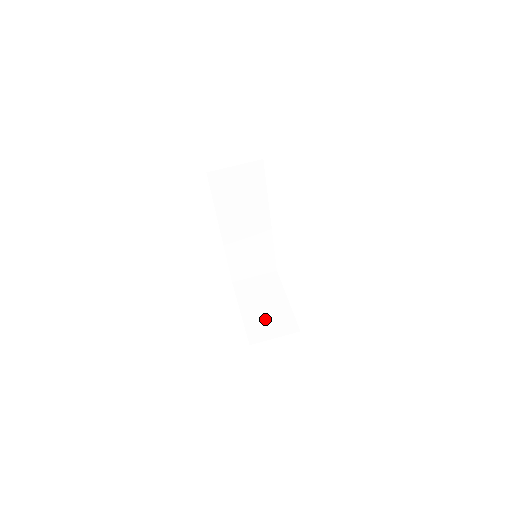
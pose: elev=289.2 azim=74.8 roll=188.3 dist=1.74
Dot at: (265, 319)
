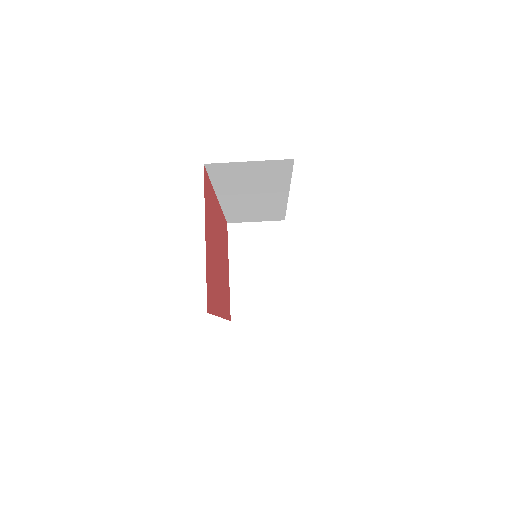
Dot at: (255, 290)
